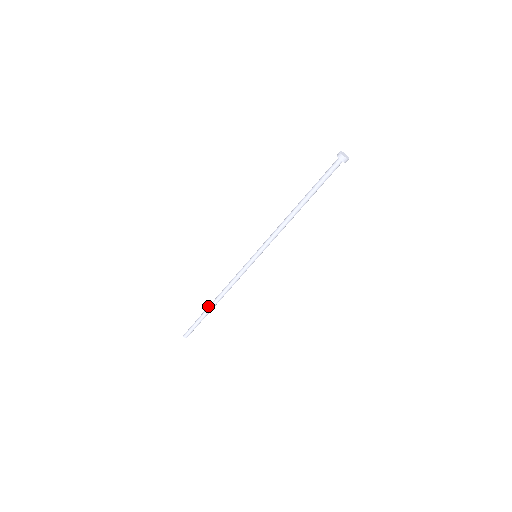
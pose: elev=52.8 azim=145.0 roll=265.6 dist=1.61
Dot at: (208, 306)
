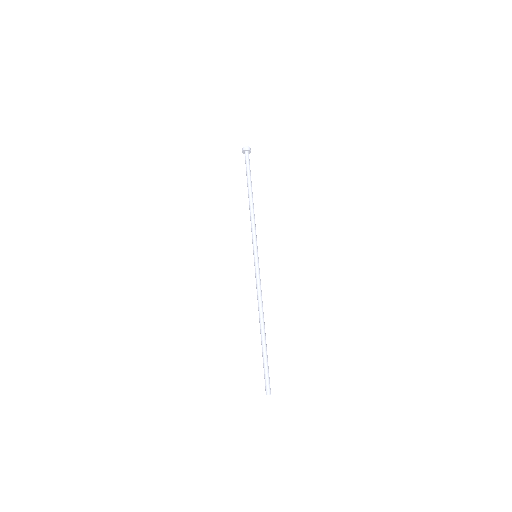
Dot at: occluded
